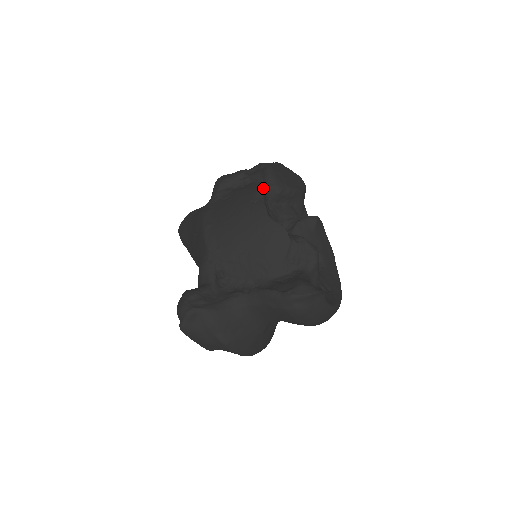
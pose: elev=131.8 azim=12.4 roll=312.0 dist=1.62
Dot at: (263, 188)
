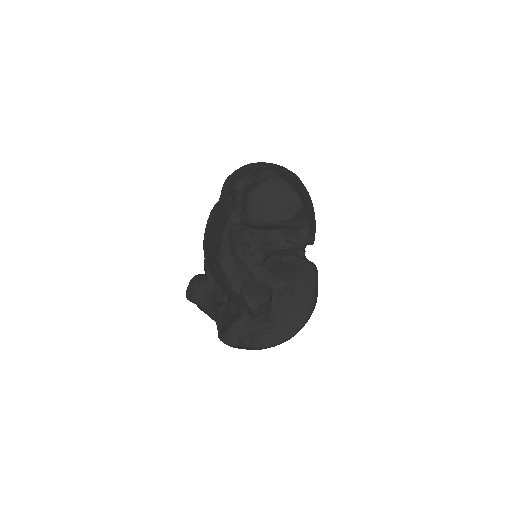
Dot at: (235, 222)
